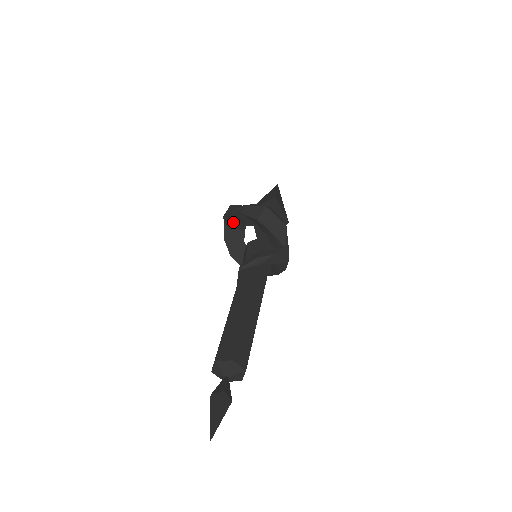
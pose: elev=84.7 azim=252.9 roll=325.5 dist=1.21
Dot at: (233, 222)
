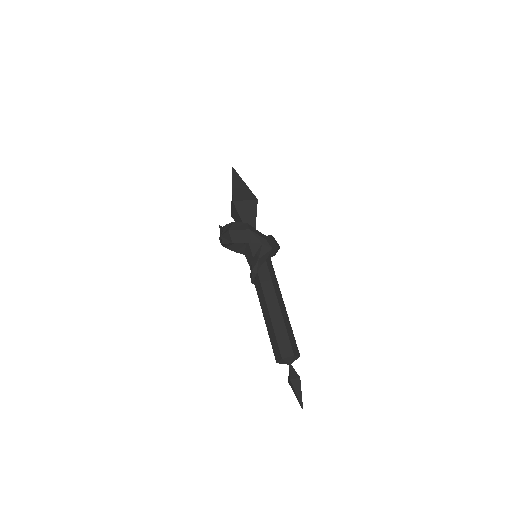
Dot at: (227, 245)
